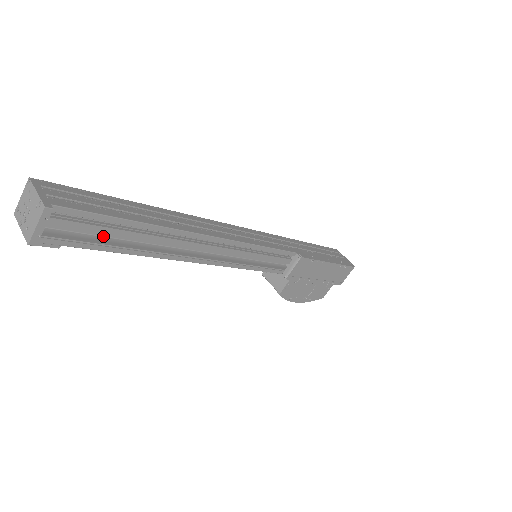
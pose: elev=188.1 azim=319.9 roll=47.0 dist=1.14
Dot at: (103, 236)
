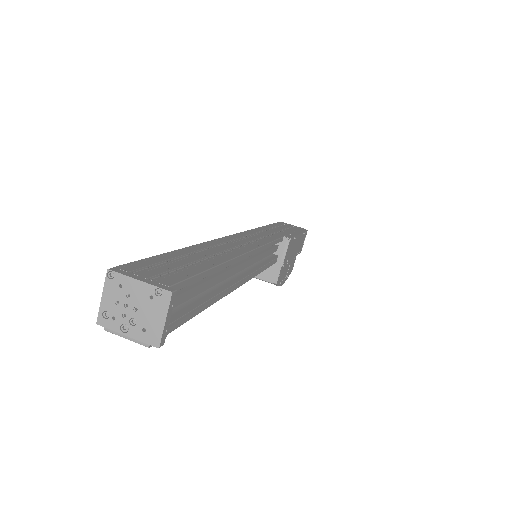
Dot at: occluded
